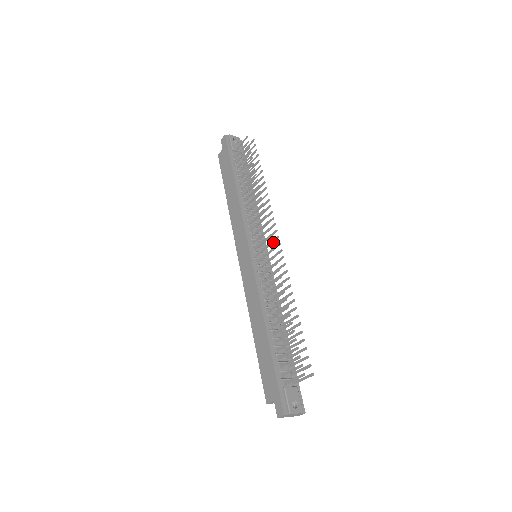
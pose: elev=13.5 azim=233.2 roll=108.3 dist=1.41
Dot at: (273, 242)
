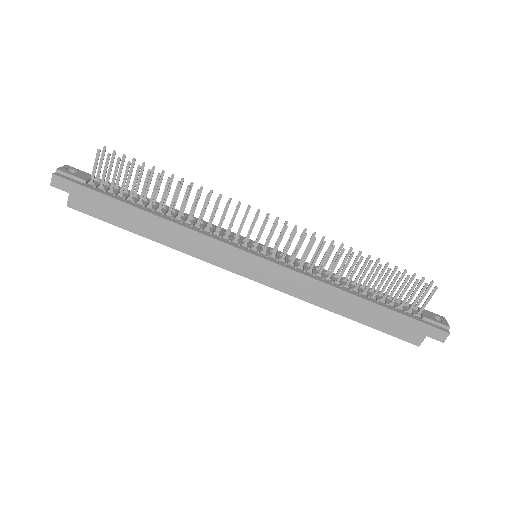
Dot at: occluded
